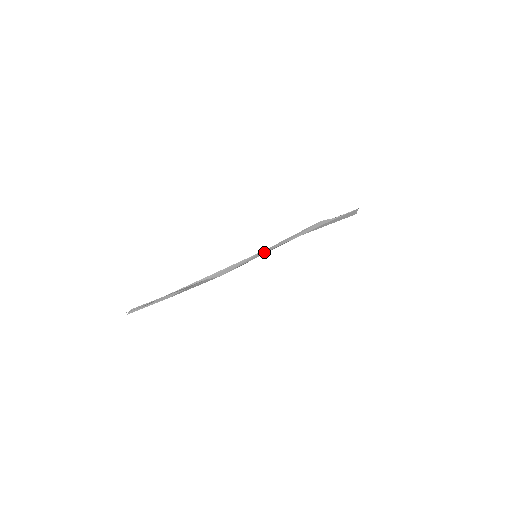
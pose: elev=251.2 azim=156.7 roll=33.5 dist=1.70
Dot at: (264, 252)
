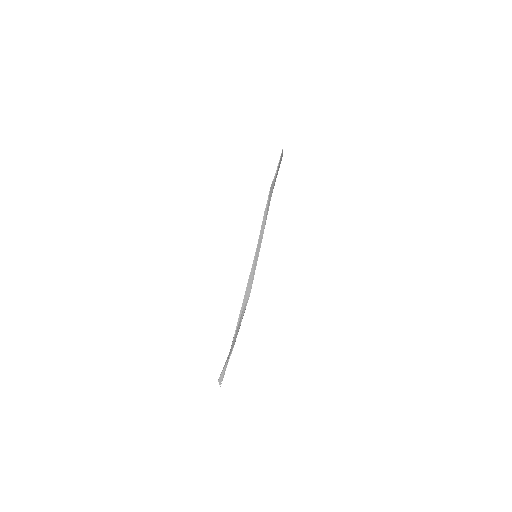
Dot at: (259, 248)
